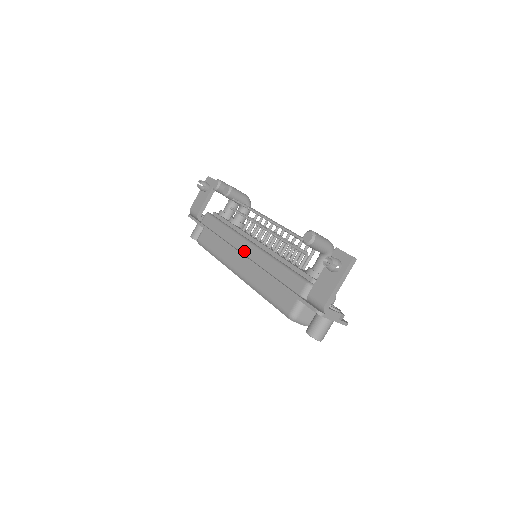
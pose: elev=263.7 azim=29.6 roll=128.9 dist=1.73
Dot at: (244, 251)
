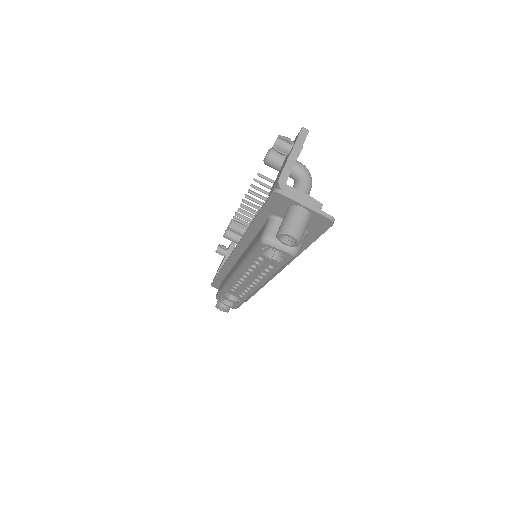
Dot at: occluded
